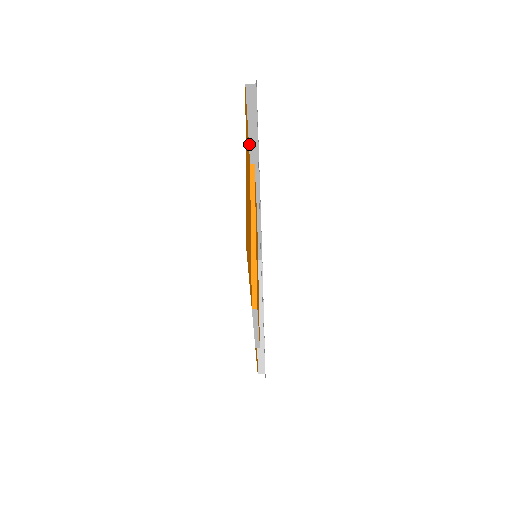
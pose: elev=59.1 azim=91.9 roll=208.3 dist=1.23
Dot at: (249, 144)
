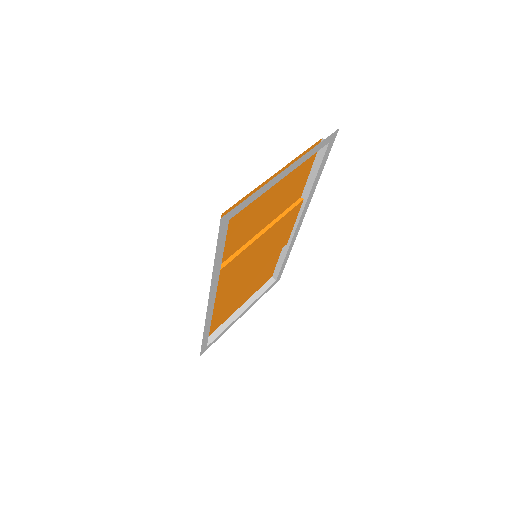
Dot at: (307, 182)
